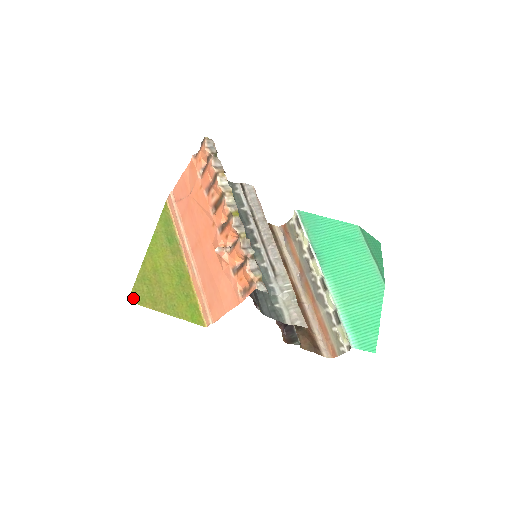
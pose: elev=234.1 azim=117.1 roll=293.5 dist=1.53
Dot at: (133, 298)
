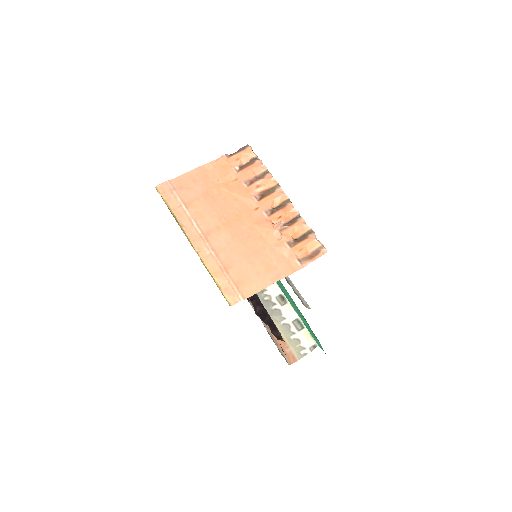
Dot at: occluded
